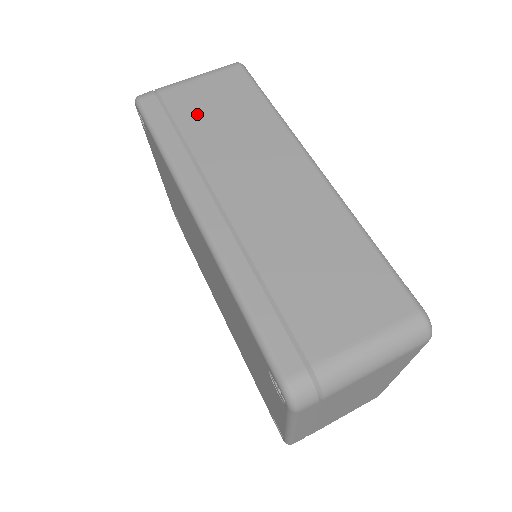
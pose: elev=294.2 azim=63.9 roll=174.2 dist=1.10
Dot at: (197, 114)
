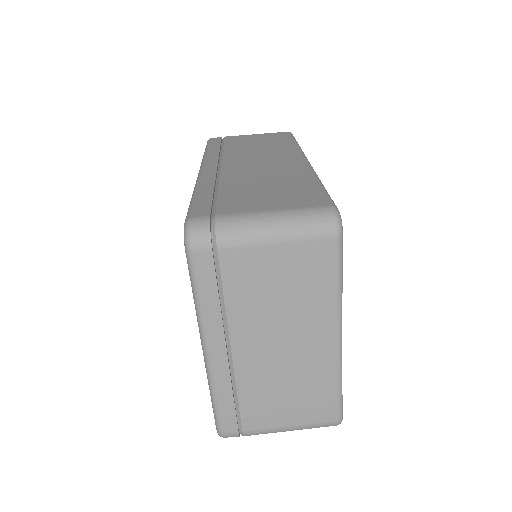
Dot at: (241, 142)
